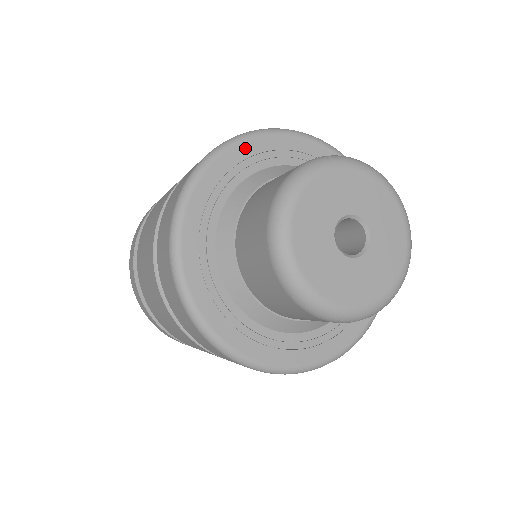
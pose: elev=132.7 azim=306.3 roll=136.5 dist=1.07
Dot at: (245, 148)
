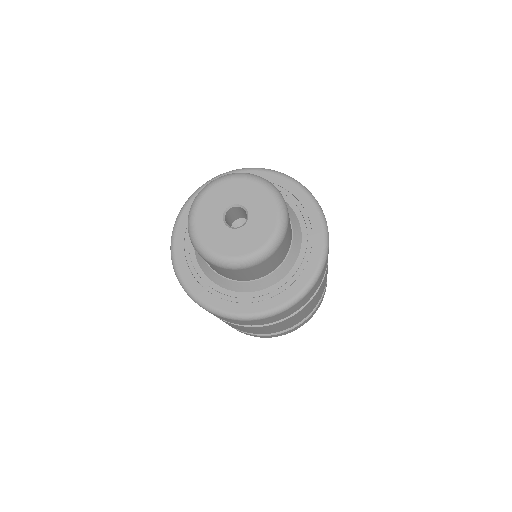
Dot at: (179, 235)
